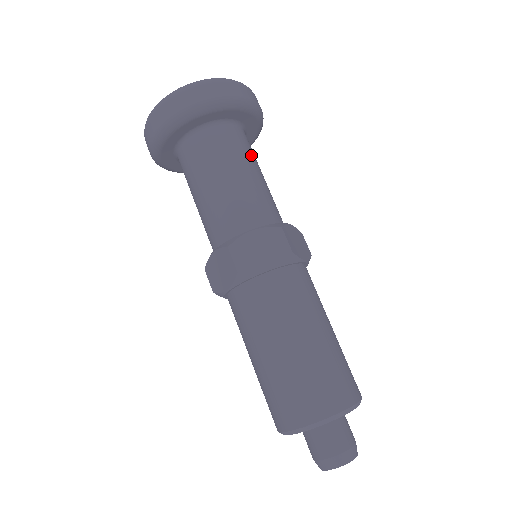
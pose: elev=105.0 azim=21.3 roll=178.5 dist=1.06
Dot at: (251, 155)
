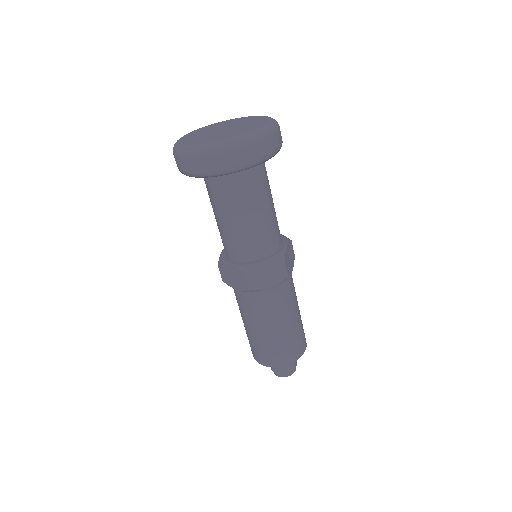
Dot at: (244, 199)
